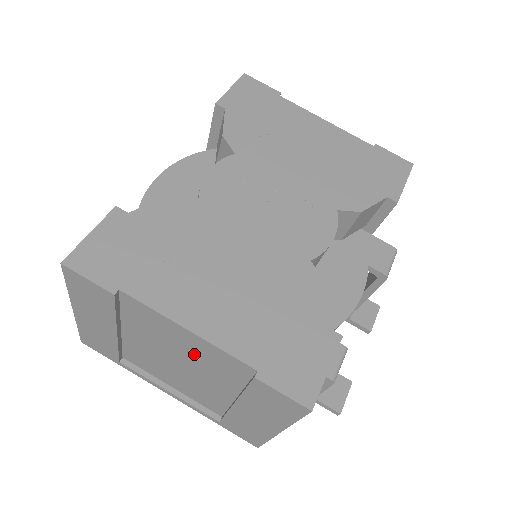
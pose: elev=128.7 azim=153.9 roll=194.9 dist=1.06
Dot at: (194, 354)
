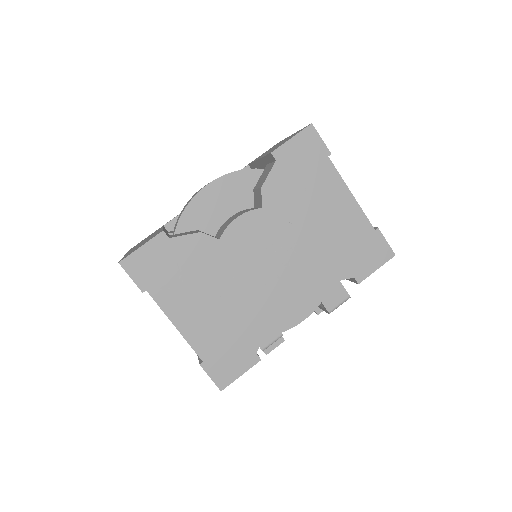
Dot at: occluded
